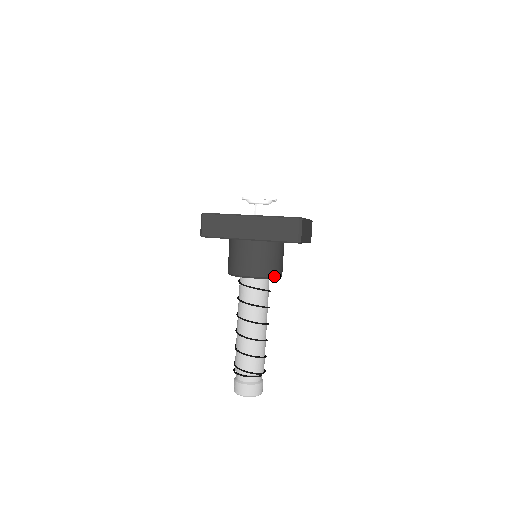
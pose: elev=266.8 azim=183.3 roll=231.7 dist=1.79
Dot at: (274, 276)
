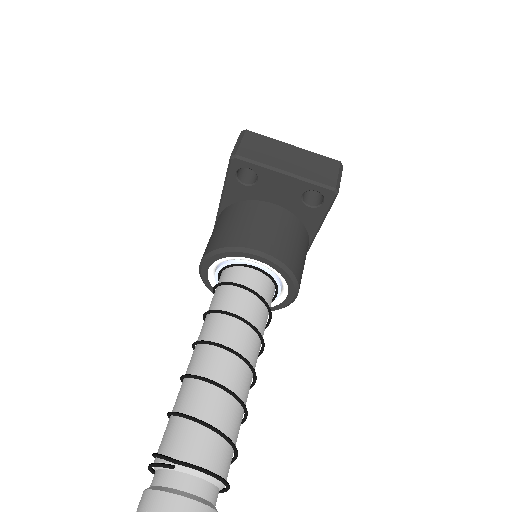
Dot at: (232, 246)
